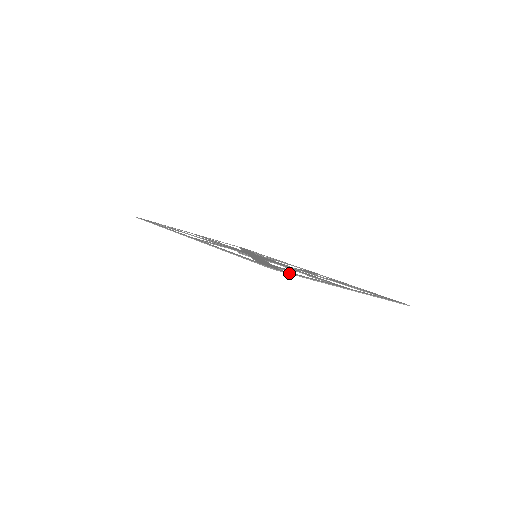
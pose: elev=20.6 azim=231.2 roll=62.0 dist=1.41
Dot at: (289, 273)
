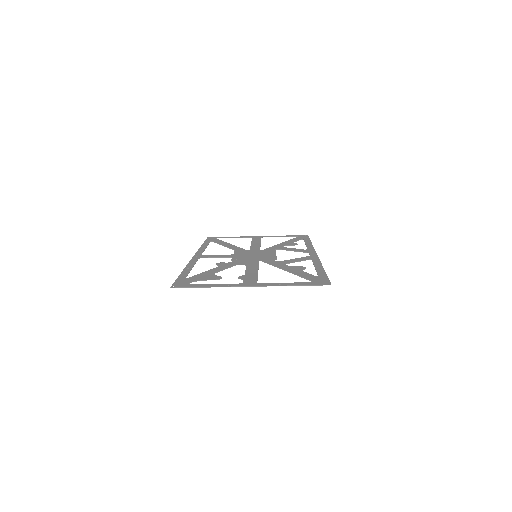
Dot at: (185, 287)
